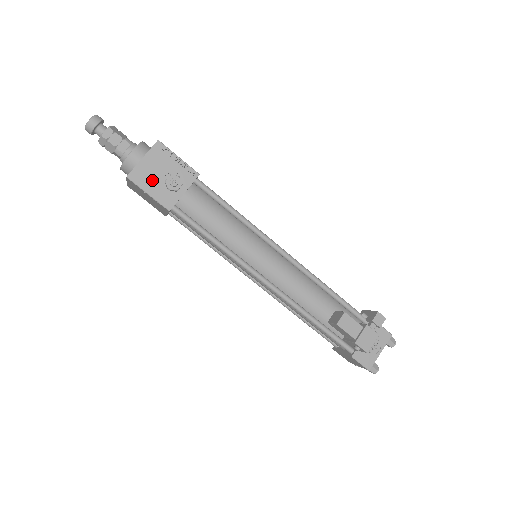
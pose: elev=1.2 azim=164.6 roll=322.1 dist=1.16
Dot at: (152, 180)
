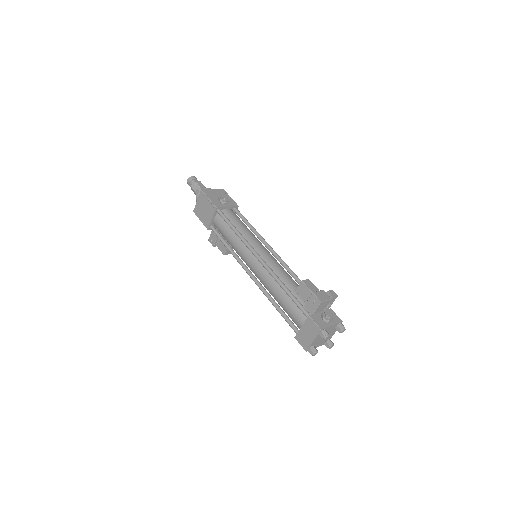
Dot at: (213, 196)
